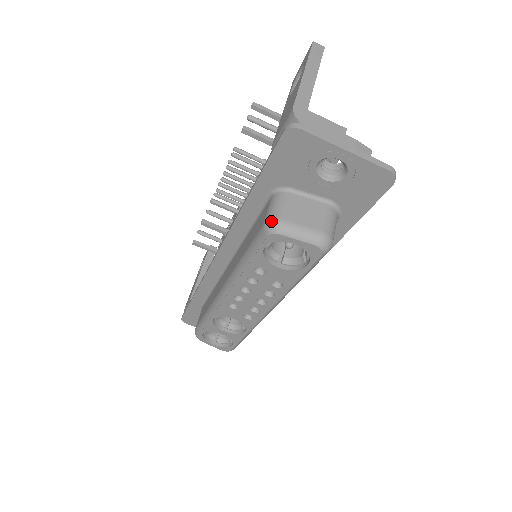
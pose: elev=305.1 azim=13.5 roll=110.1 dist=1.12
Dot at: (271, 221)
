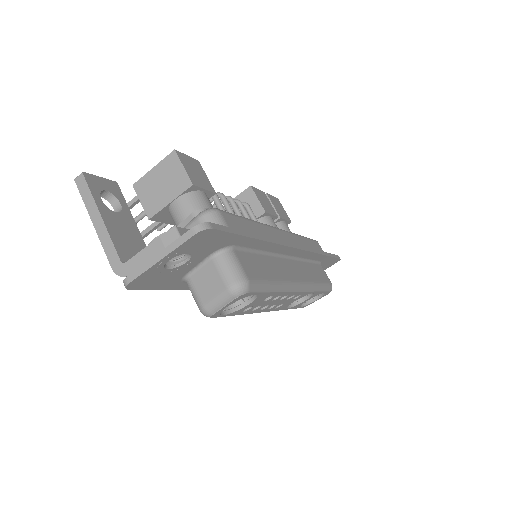
Dot at: (201, 312)
